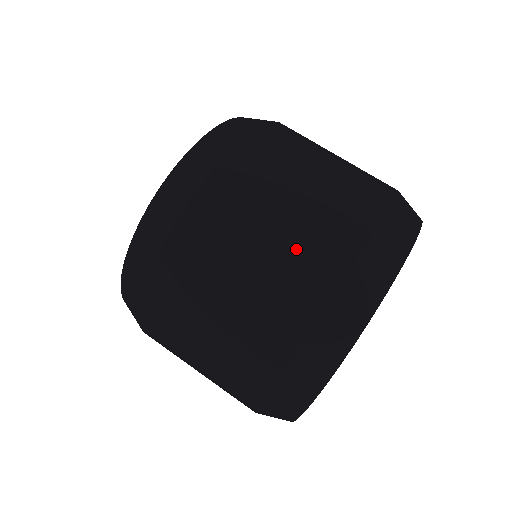
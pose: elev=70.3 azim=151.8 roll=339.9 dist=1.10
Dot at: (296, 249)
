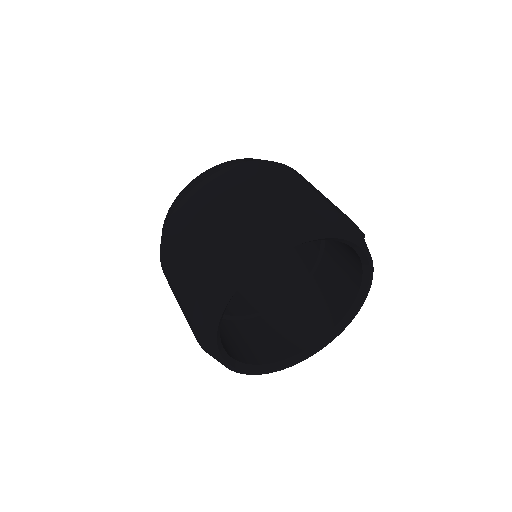
Dot at: (182, 309)
